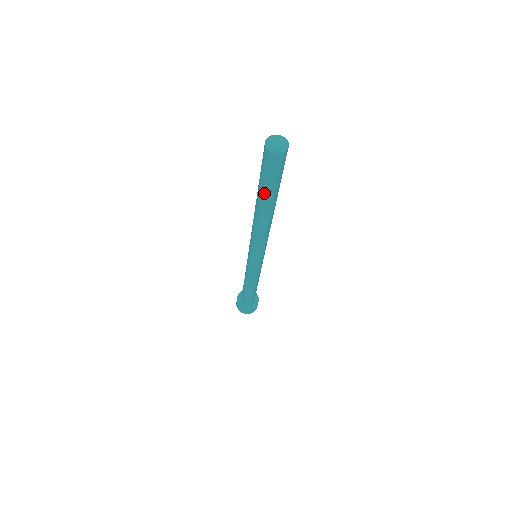
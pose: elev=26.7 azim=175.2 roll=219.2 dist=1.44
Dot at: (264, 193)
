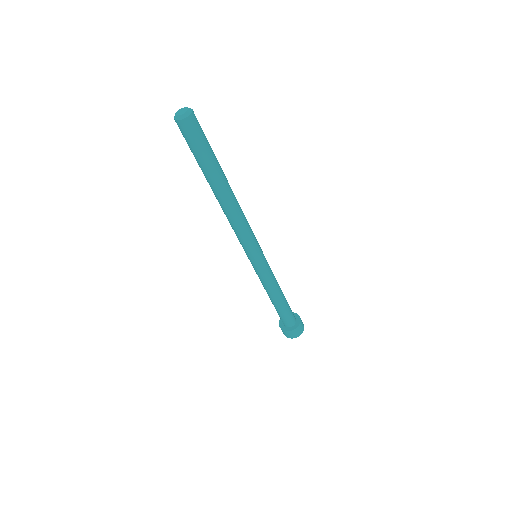
Dot at: (200, 167)
